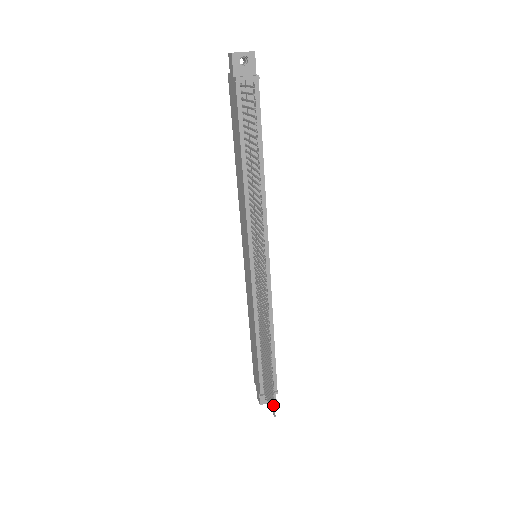
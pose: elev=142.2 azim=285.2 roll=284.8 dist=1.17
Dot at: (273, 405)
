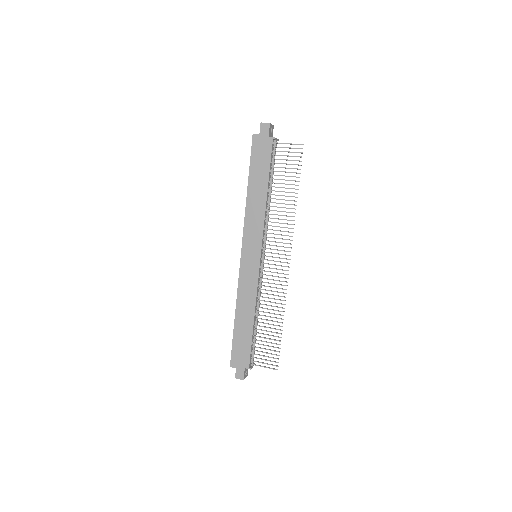
Dot at: occluded
